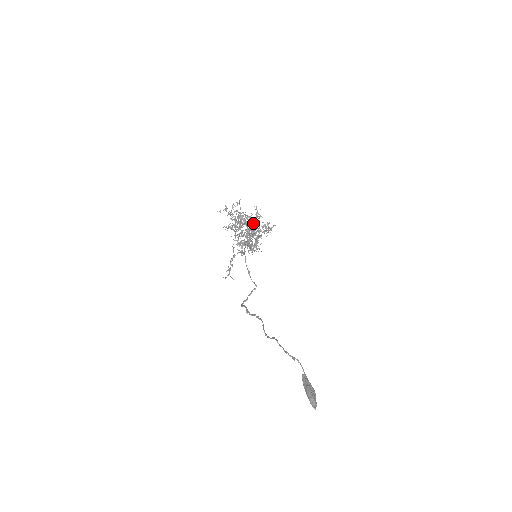
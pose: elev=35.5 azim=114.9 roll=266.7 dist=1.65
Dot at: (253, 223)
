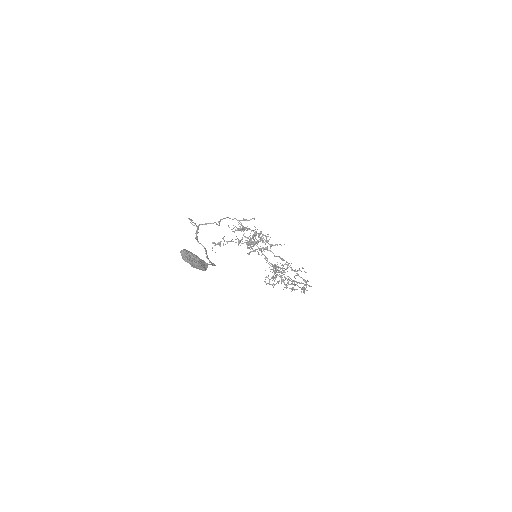
Dot at: (285, 269)
